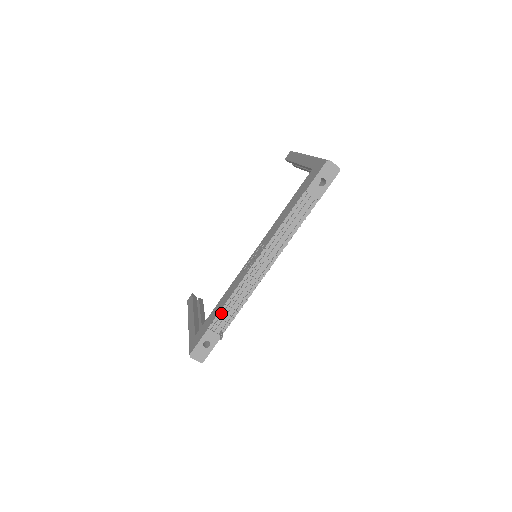
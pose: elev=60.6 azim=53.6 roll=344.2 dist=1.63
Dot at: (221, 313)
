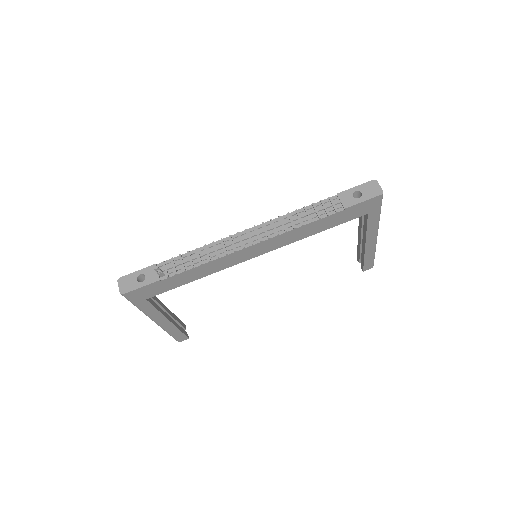
Dot at: (179, 258)
